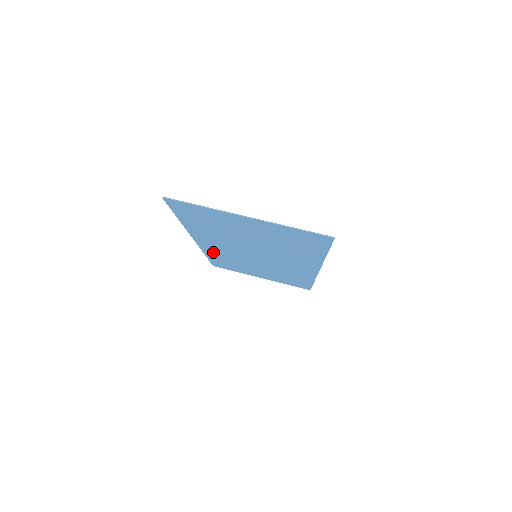
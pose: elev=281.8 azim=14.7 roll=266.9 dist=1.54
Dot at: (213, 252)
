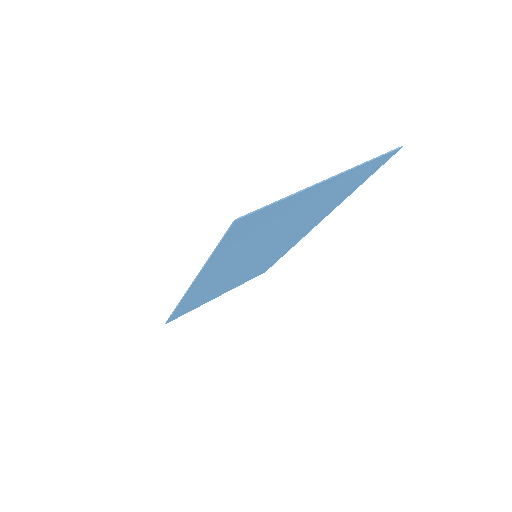
Dot at: (195, 294)
